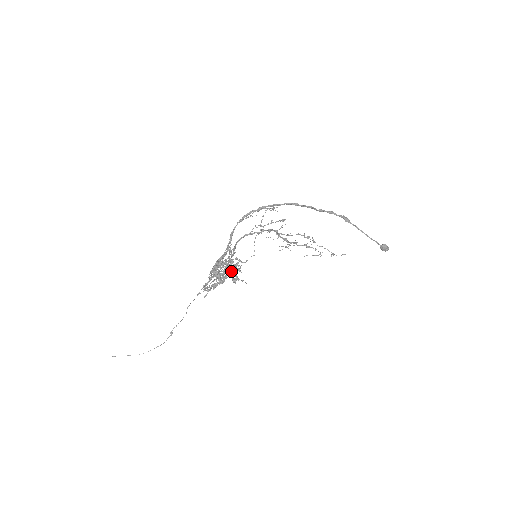
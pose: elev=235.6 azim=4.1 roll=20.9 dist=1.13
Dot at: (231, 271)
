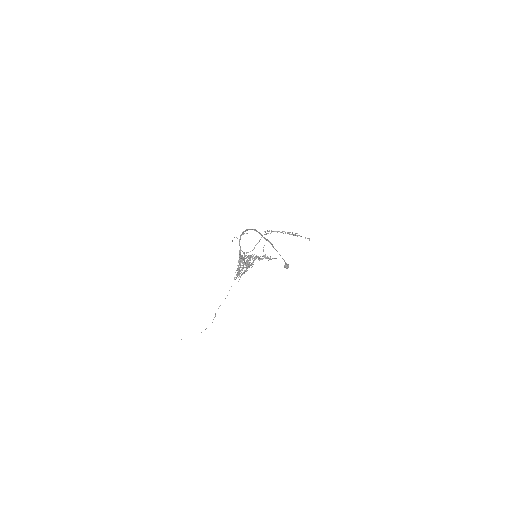
Dot at: occluded
